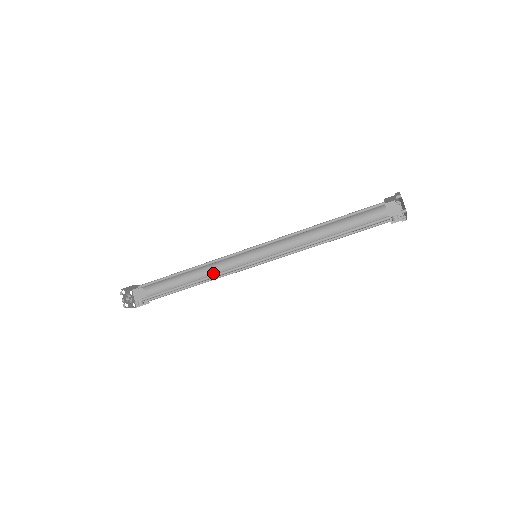
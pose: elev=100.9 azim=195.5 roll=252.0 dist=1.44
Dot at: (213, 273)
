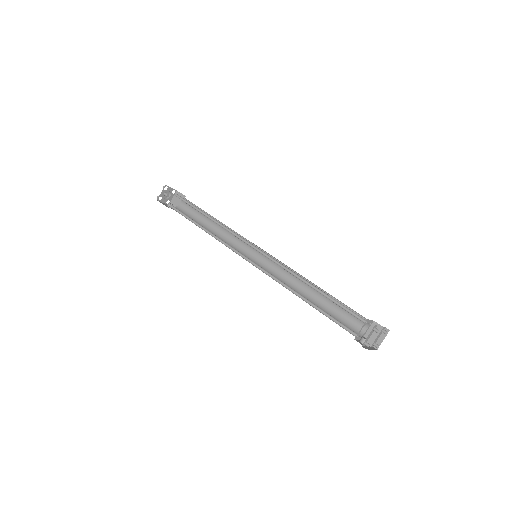
Dot at: (225, 235)
